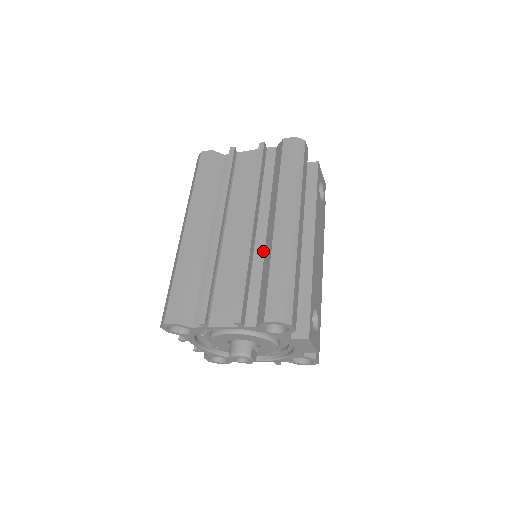
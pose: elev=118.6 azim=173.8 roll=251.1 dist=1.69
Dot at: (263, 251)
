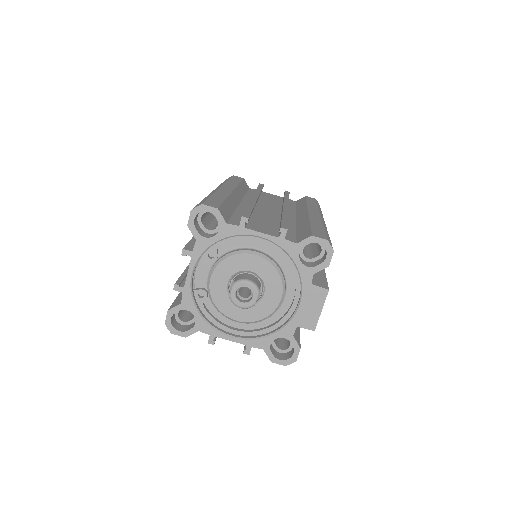
Dot at: (295, 223)
